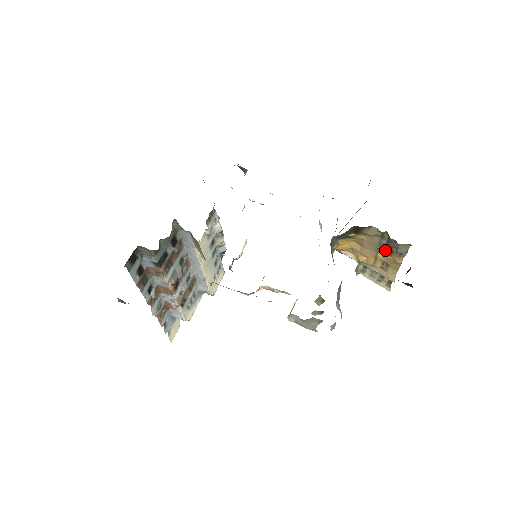
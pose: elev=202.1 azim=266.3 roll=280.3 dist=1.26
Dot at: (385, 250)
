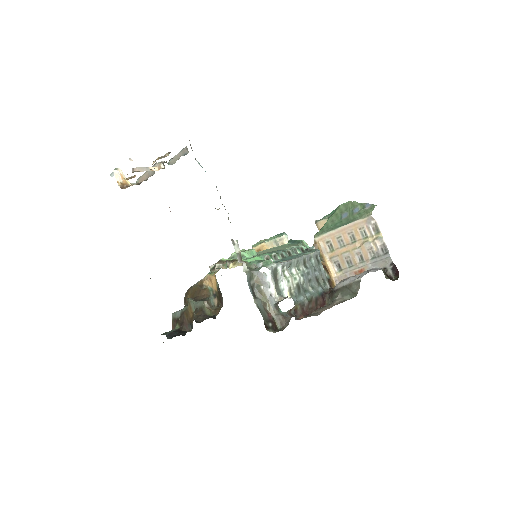
Dot at: occluded
